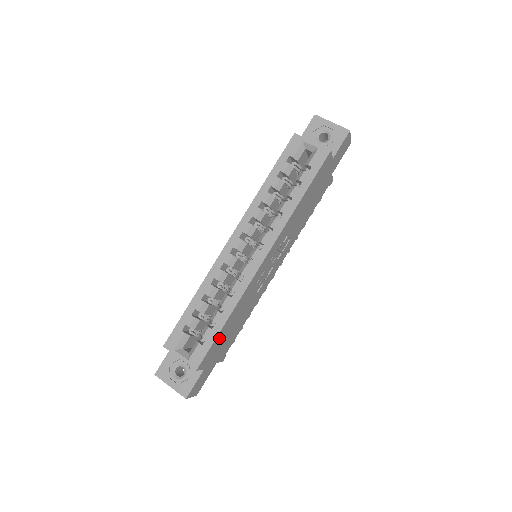
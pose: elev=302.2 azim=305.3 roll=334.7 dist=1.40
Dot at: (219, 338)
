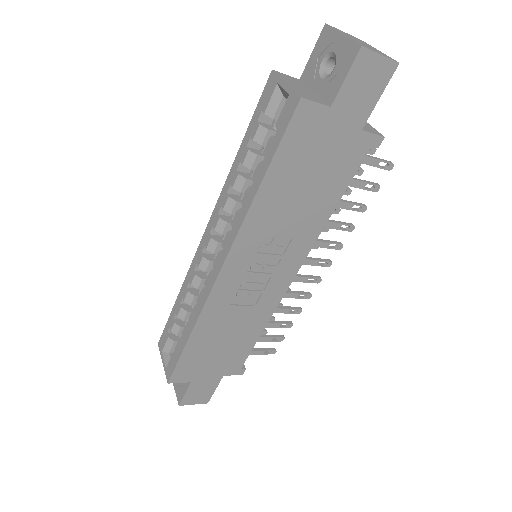
Dot at: (192, 354)
